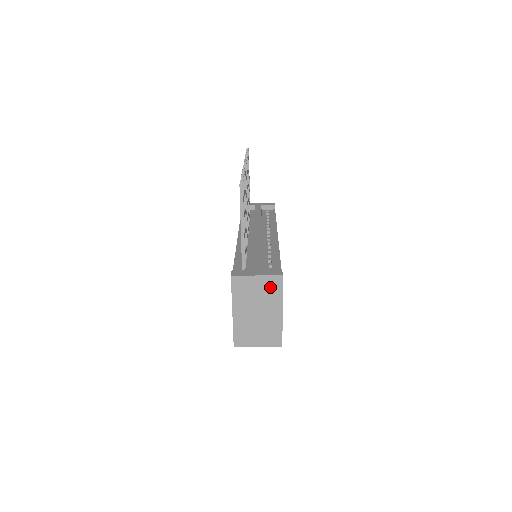
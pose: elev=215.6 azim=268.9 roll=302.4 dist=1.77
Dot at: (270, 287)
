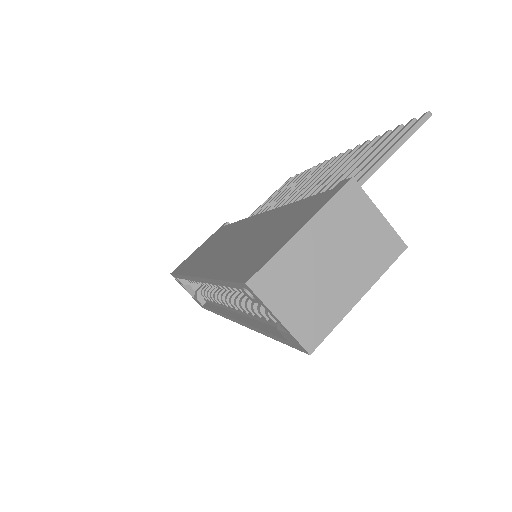
Dot at: (380, 246)
